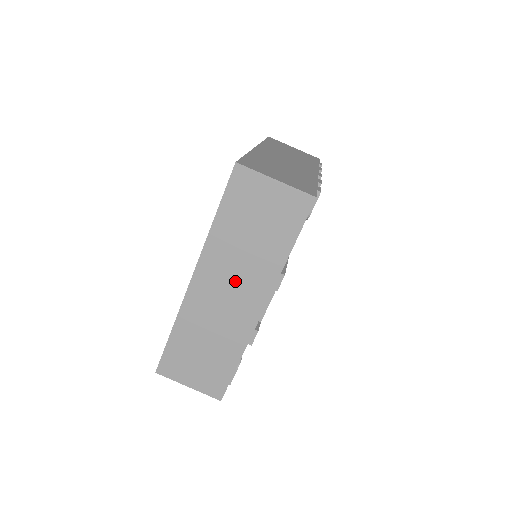
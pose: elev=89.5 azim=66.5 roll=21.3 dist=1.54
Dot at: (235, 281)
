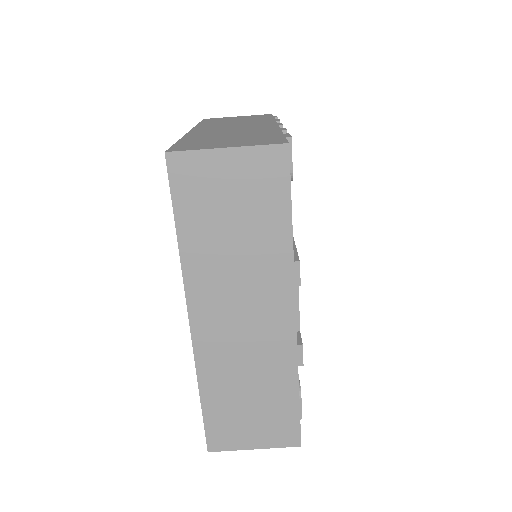
Dot at: (243, 300)
